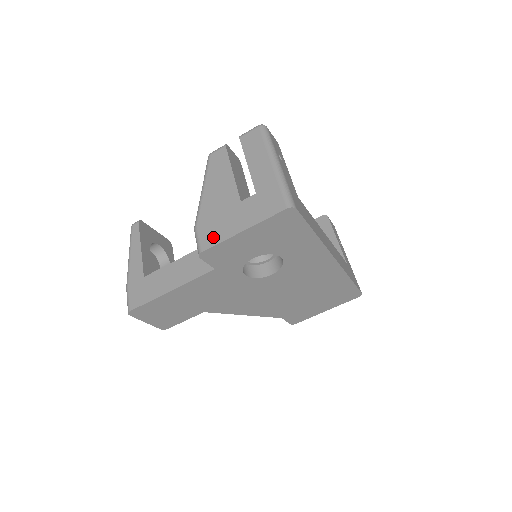
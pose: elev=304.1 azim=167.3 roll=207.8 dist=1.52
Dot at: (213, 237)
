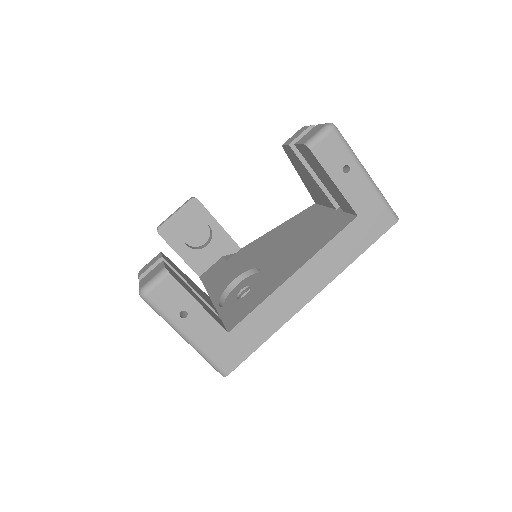
Dot at: occluded
